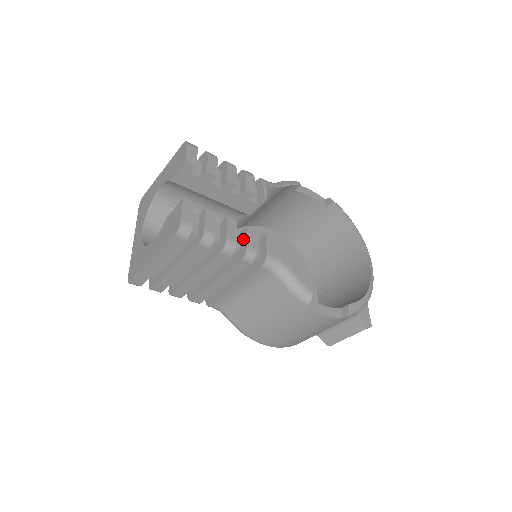
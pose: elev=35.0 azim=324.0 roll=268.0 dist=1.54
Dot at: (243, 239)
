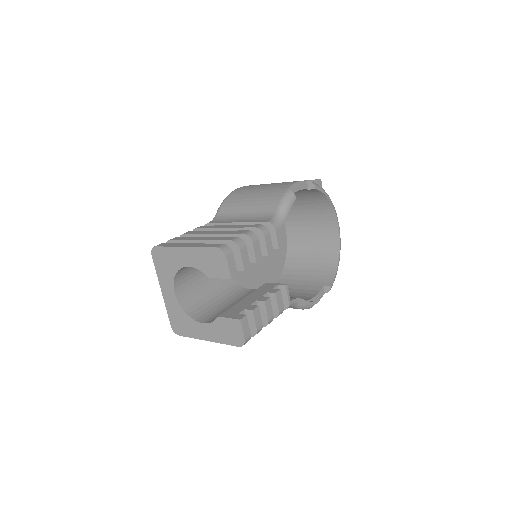
Dot at: (273, 303)
